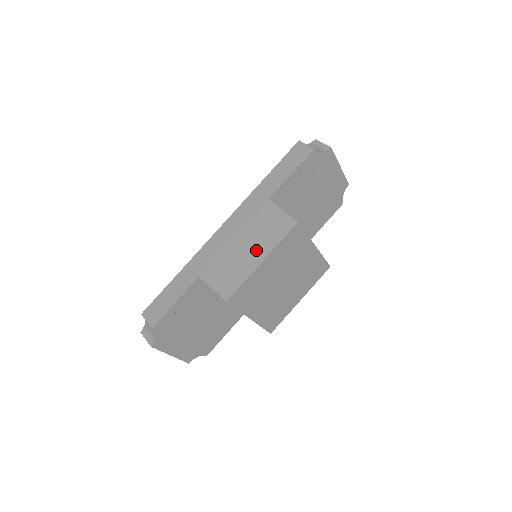
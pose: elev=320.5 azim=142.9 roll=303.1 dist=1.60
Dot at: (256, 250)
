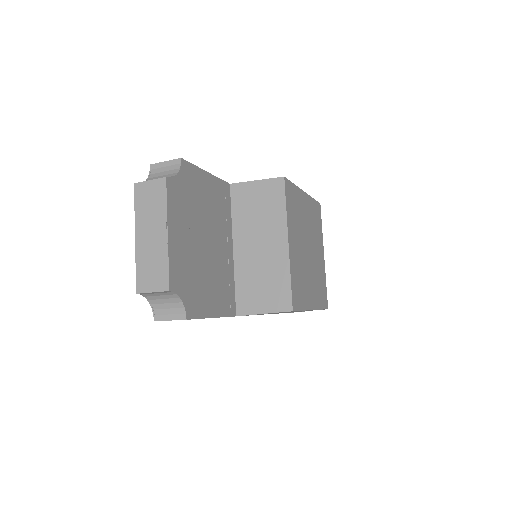
Dot at: occluded
